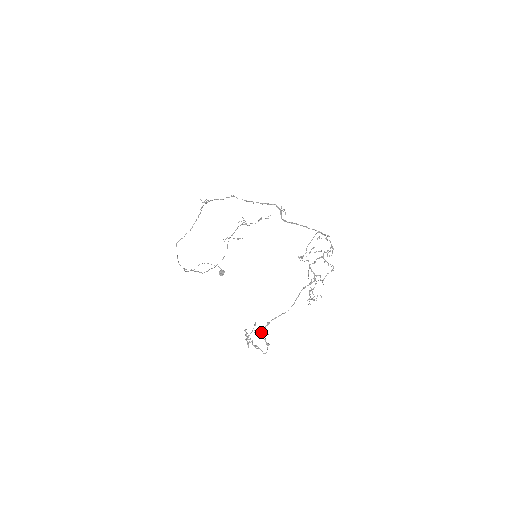
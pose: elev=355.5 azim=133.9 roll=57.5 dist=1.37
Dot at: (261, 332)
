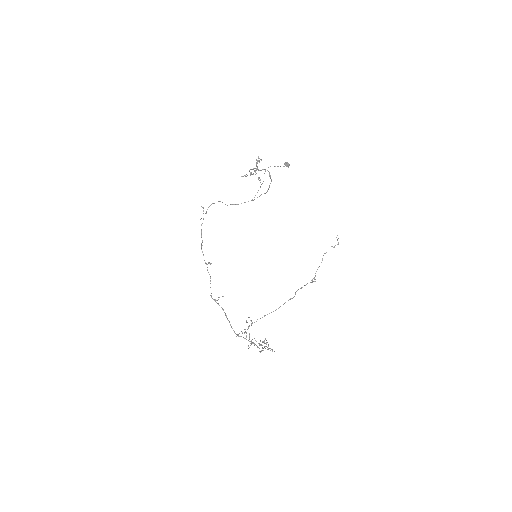
Dot at: occluded
